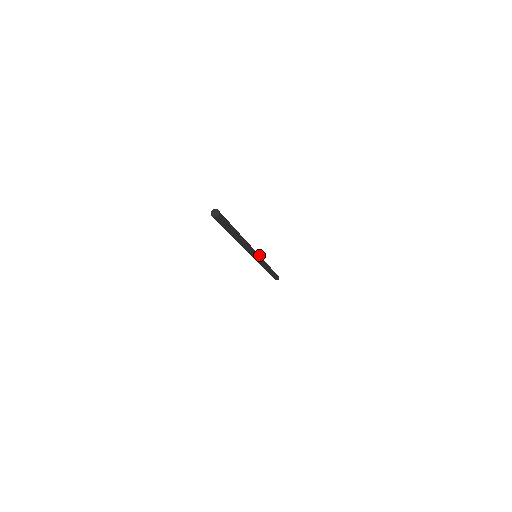
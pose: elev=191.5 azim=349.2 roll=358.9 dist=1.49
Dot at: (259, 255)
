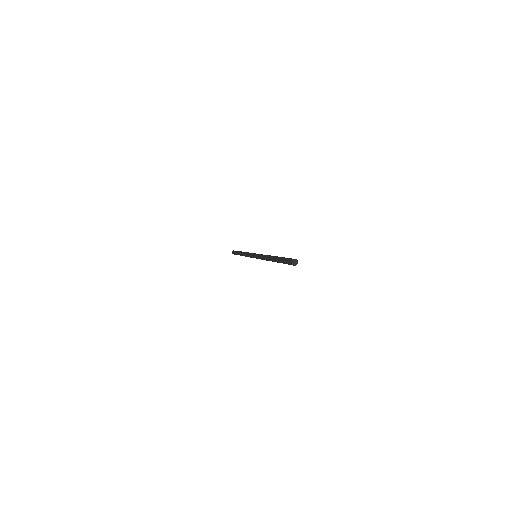
Dot at: occluded
